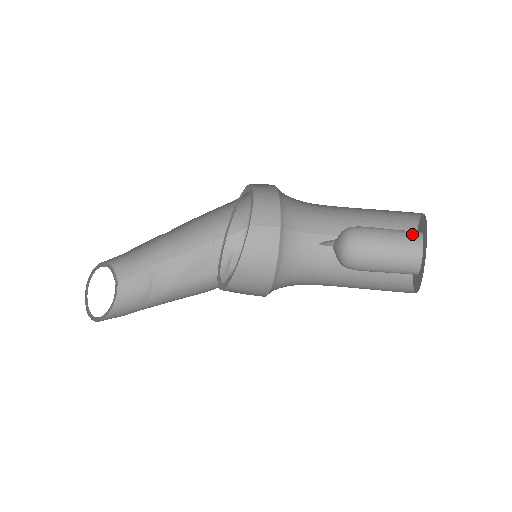
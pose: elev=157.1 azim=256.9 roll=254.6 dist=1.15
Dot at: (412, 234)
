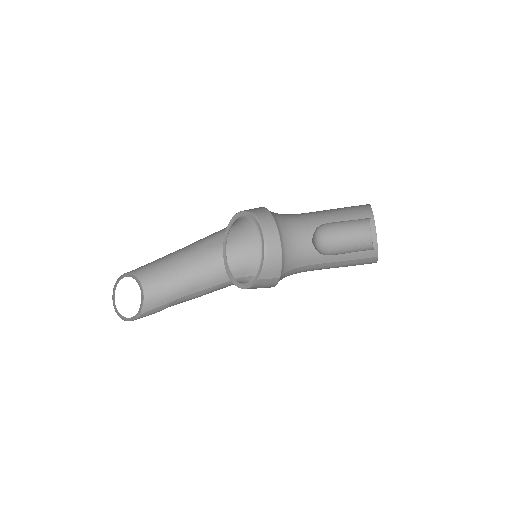
Dot at: occluded
